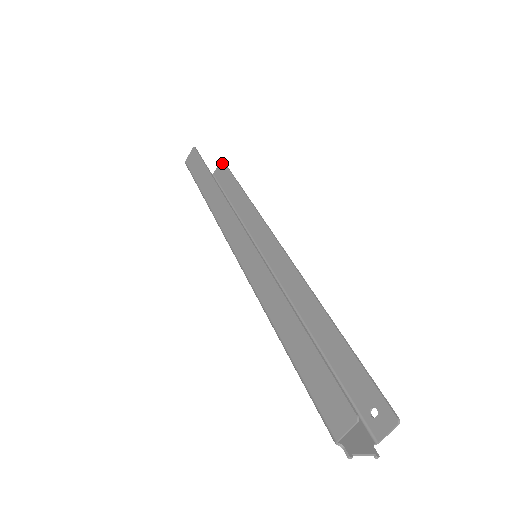
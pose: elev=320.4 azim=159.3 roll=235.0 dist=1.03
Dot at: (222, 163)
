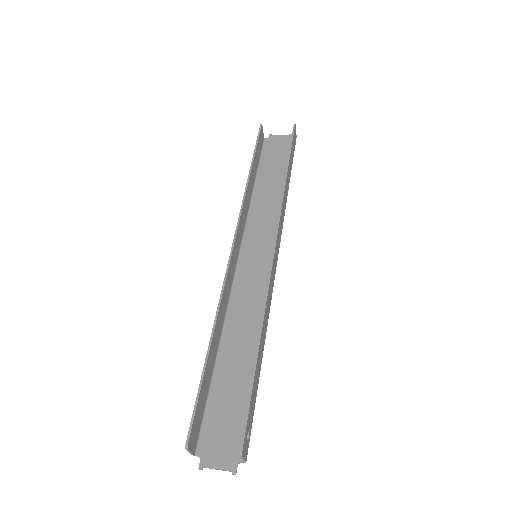
Dot at: (293, 128)
